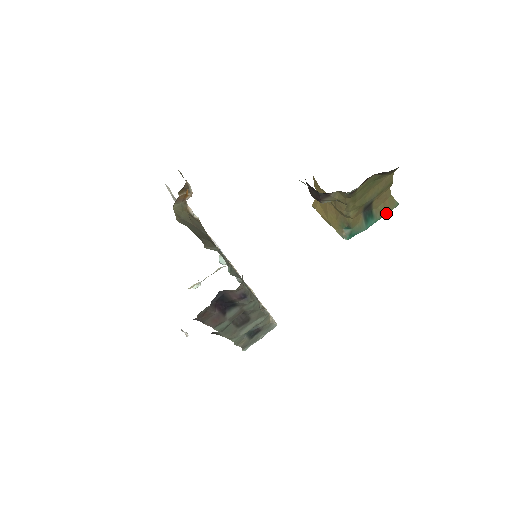
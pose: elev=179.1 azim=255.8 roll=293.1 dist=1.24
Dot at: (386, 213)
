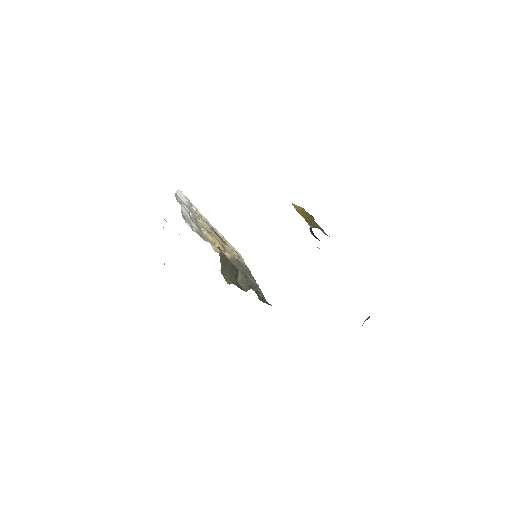
Dot at: occluded
